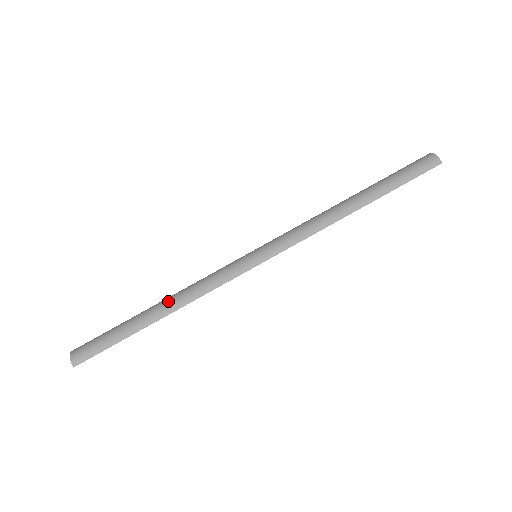
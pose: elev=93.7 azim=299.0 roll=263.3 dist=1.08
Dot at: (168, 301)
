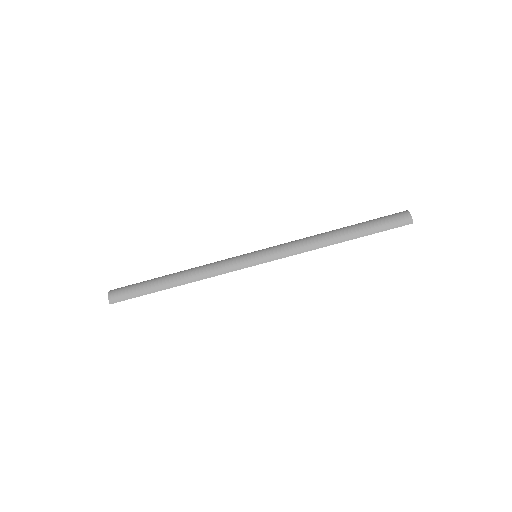
Dot at: (185, 274)
